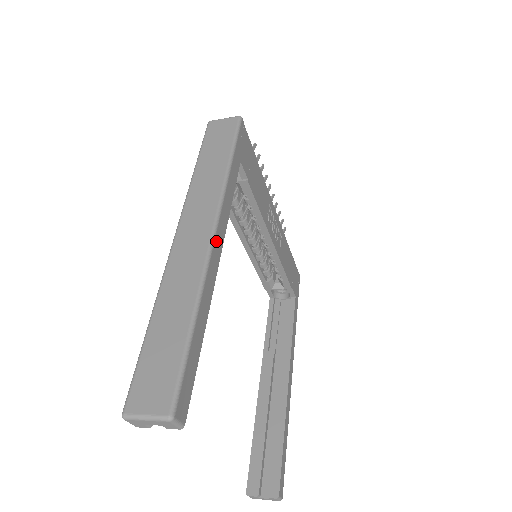
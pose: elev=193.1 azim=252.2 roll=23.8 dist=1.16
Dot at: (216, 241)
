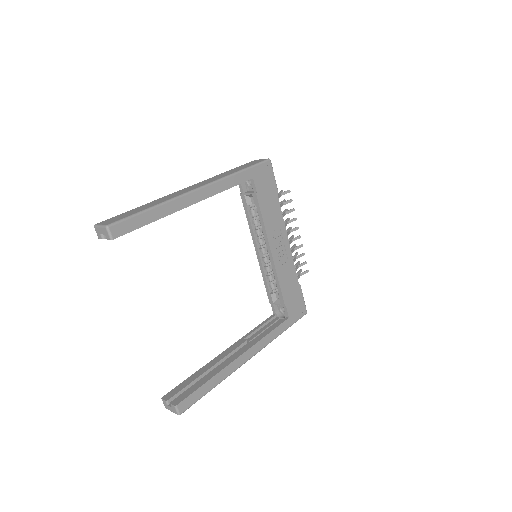
Dot at: (198, 192)
